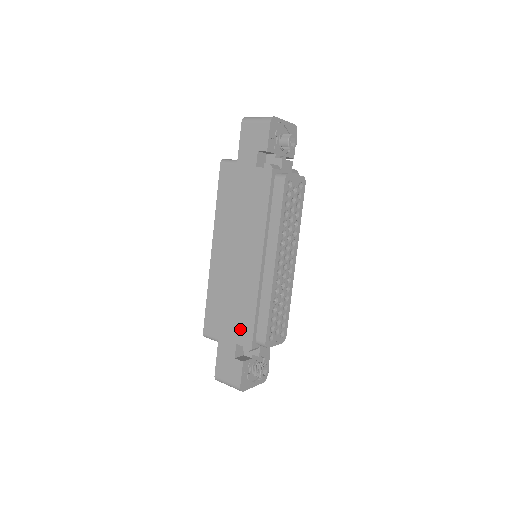
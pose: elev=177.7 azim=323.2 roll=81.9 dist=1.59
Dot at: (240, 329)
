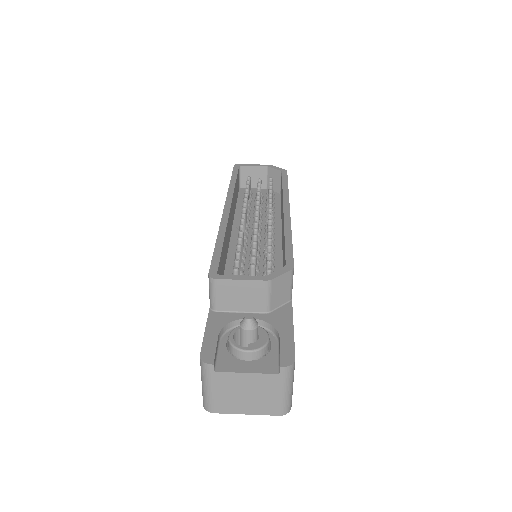
Dot at: occluded
